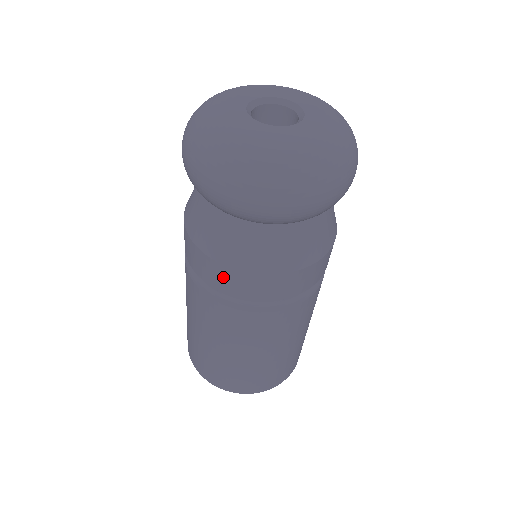
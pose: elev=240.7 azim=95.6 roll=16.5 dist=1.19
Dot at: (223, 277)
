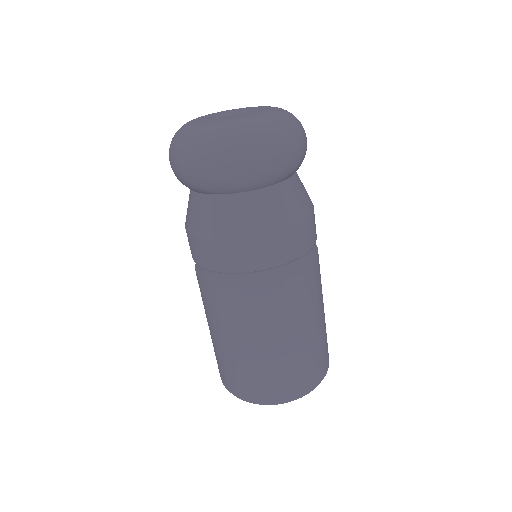
Dot at: (226, 255)
